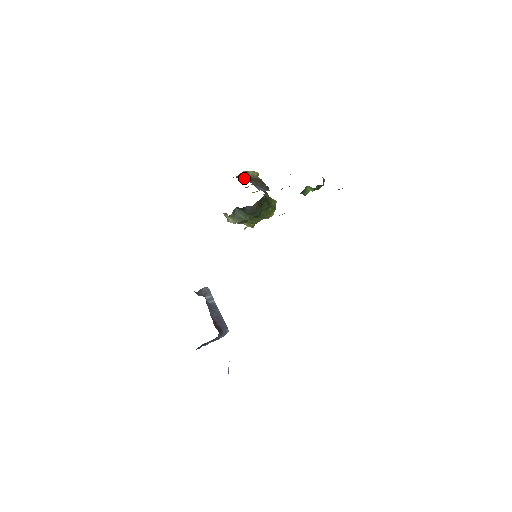
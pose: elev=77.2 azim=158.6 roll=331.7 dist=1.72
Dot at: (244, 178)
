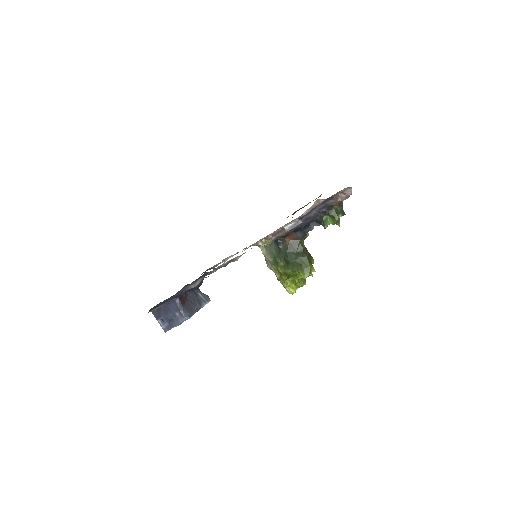
Dot at: occluded
